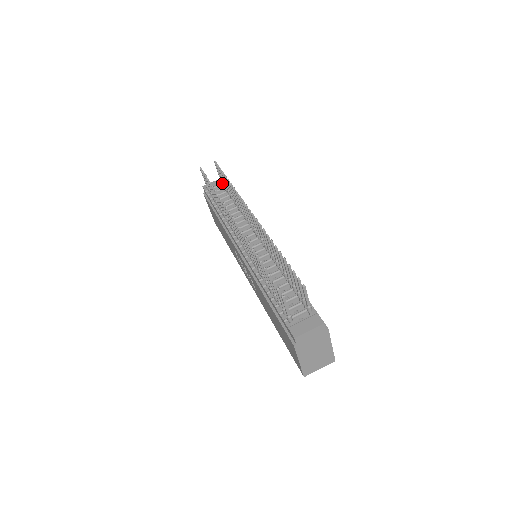
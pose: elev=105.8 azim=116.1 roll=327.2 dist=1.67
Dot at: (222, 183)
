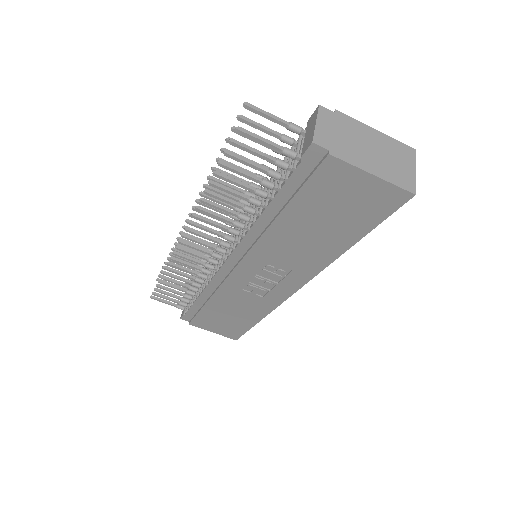
Dot at: occluded
